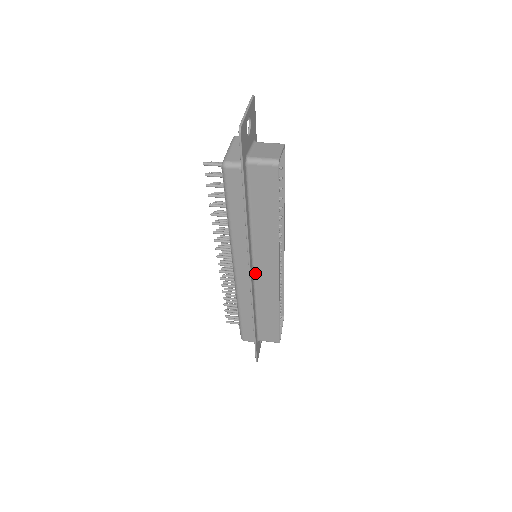
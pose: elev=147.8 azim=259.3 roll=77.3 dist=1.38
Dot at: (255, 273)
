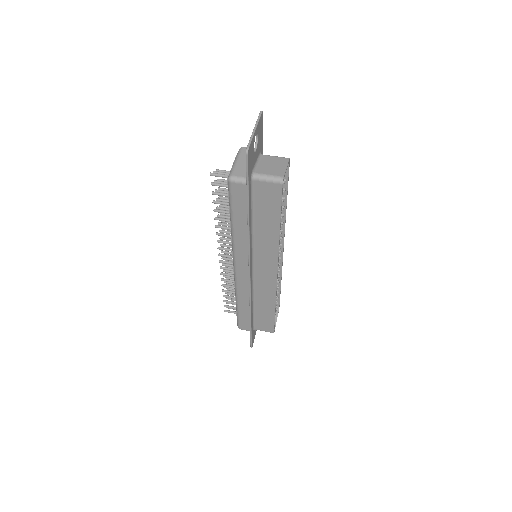
Dot at: (254, 273)
